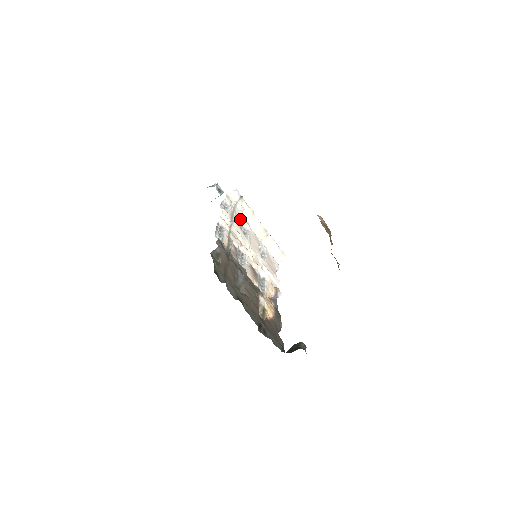
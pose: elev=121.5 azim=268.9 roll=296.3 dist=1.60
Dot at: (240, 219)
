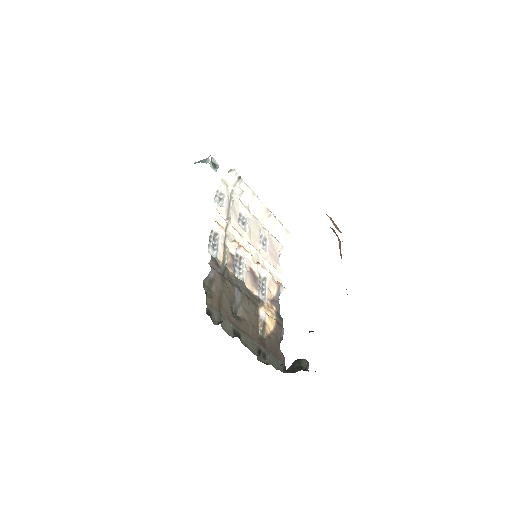
Dot at: (238, 207)
